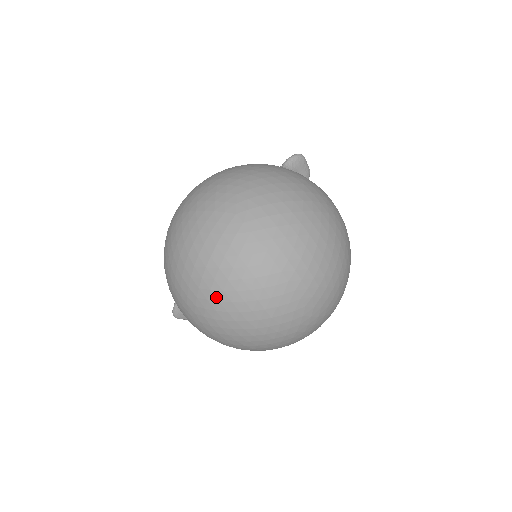
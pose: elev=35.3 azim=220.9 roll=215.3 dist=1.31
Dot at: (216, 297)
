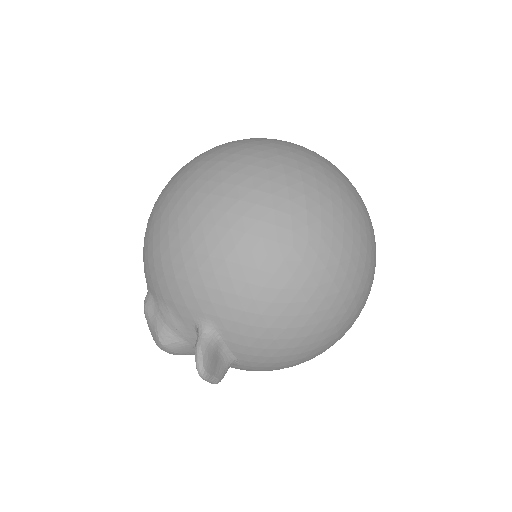
Dot at: (314, 201)
